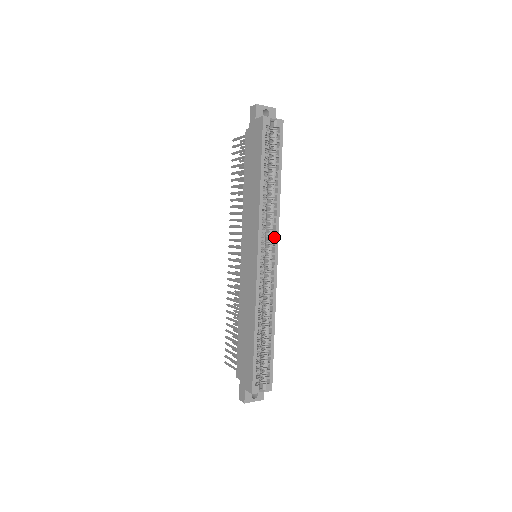
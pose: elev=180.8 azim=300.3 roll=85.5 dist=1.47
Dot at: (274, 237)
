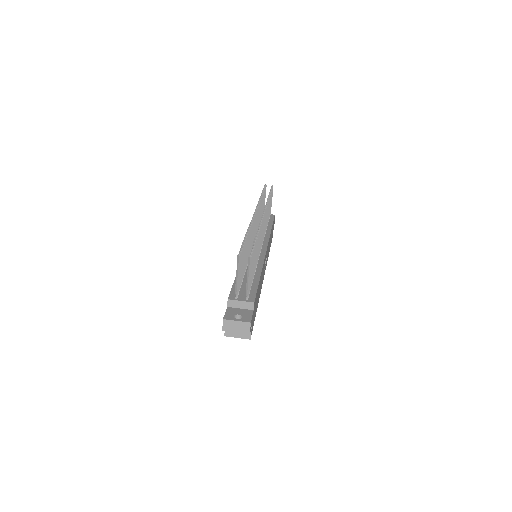
Dot at: occluded
